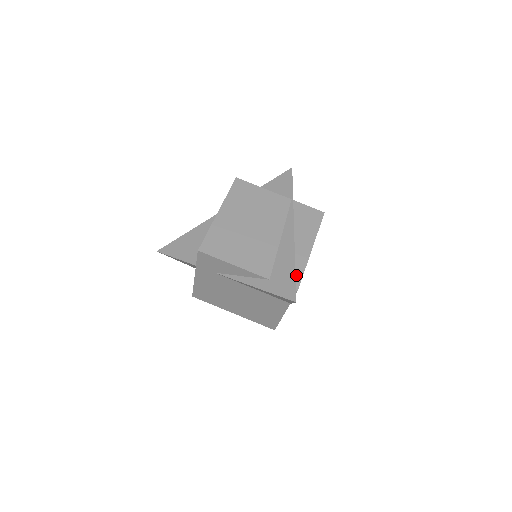
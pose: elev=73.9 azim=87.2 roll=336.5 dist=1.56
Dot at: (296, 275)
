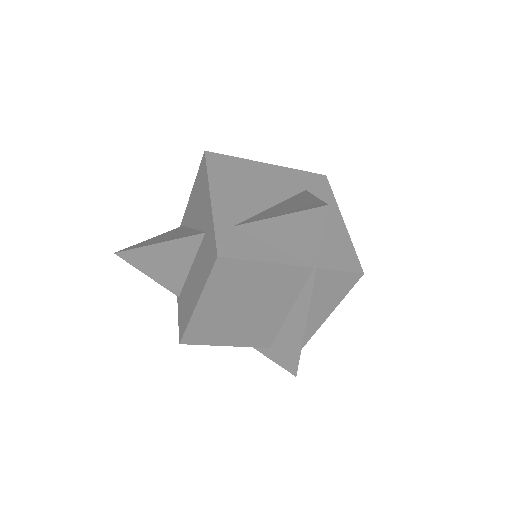
Dot at: occluded
